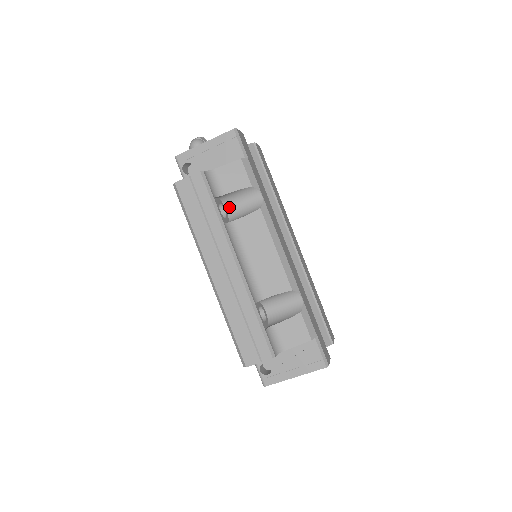
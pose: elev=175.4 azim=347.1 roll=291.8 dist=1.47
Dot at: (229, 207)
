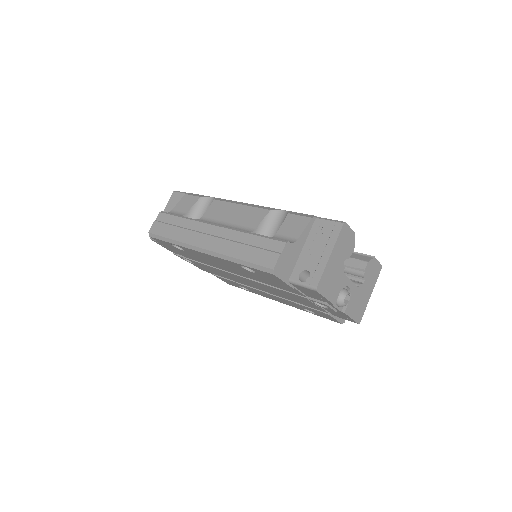
Dot at: occluded
